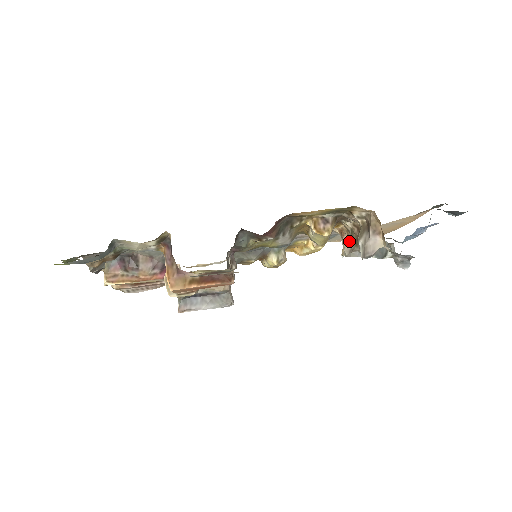
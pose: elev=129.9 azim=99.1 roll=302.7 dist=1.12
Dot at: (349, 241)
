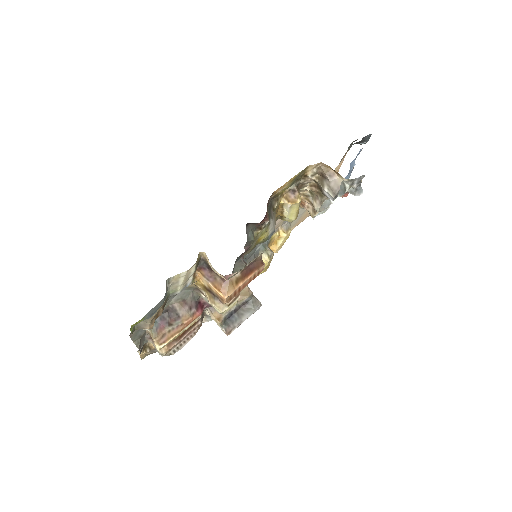
Dot at: (314, 199)
